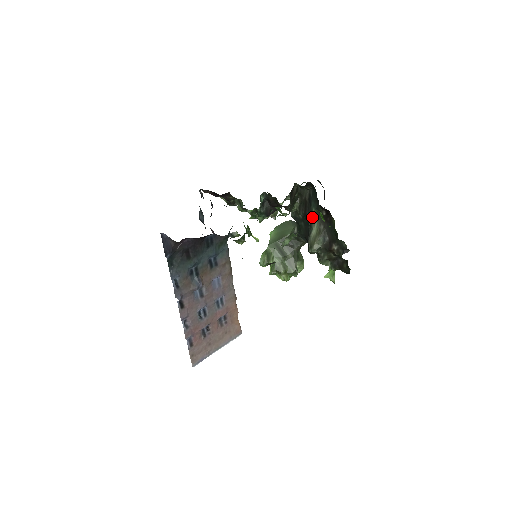
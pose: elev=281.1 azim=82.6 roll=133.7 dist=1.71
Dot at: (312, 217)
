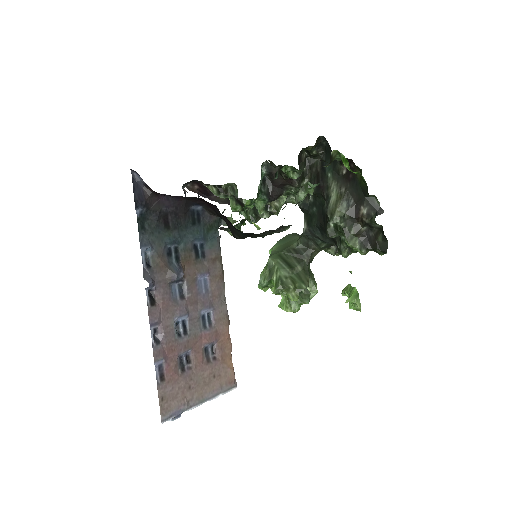
Dot at: (328, 184)
